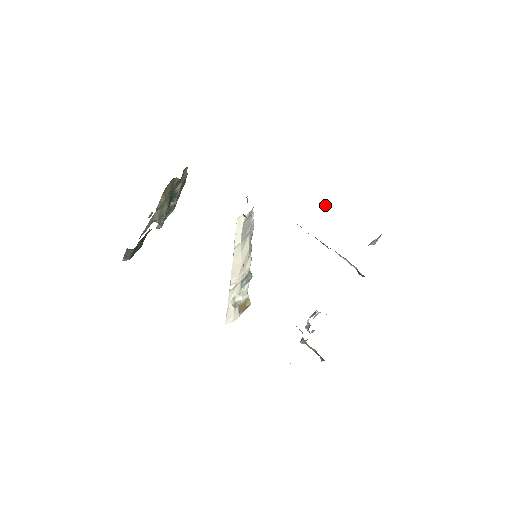
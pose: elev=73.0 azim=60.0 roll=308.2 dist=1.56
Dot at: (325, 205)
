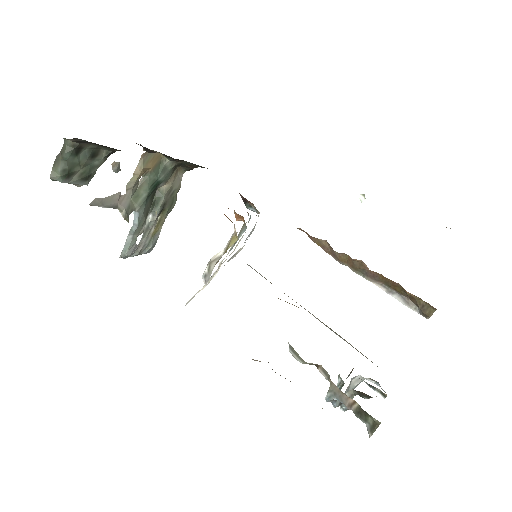
Dot at: (361, 200)
